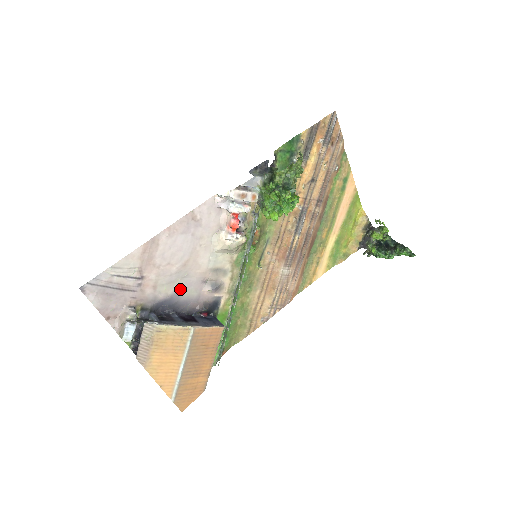
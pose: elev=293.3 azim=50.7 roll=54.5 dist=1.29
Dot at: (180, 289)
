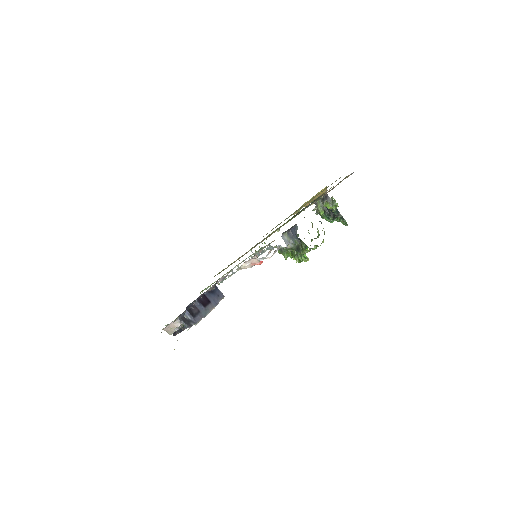
Dot at: occluded
